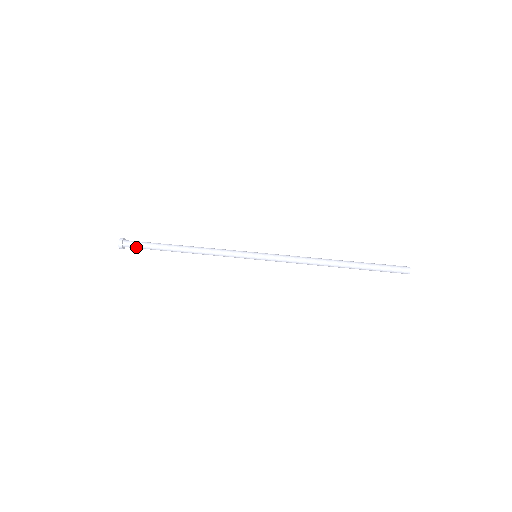
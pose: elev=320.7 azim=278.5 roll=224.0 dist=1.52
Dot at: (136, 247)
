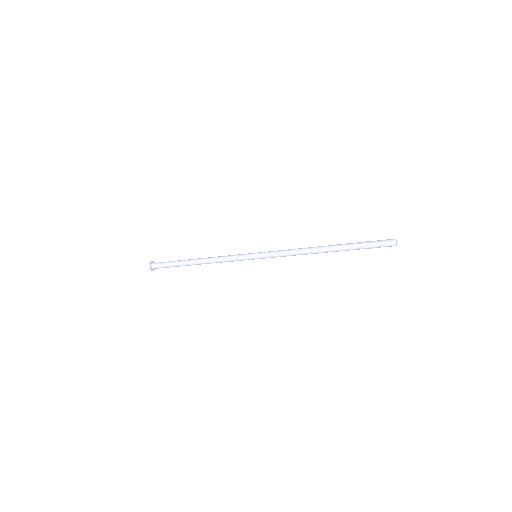
Dot at: (161, 267)
